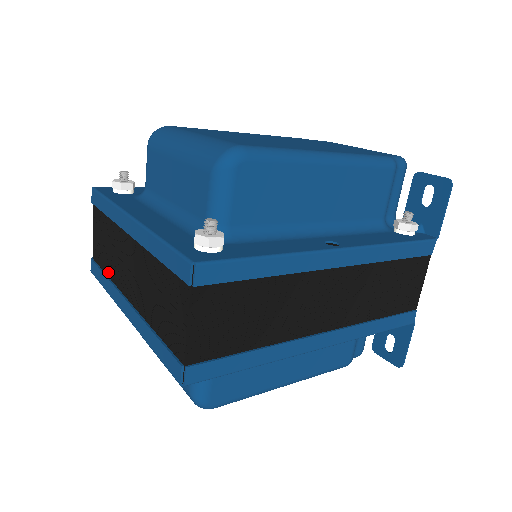
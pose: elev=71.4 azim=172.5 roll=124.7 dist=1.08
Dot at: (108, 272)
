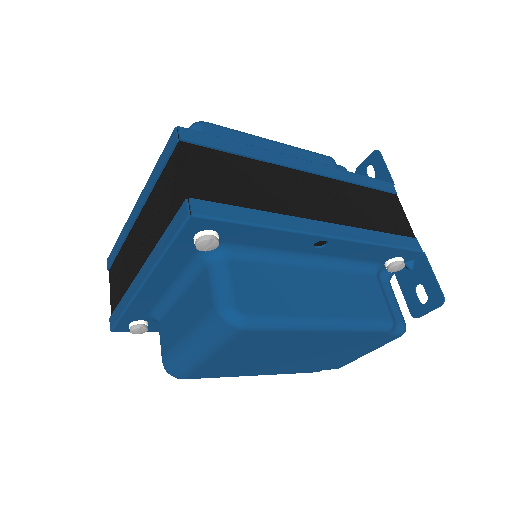
Dot at: (124, 292)
